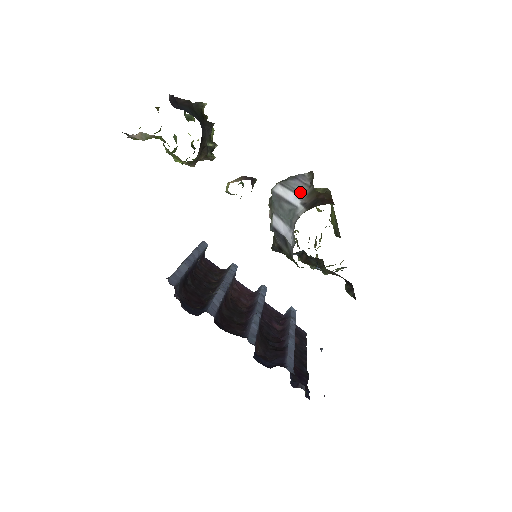
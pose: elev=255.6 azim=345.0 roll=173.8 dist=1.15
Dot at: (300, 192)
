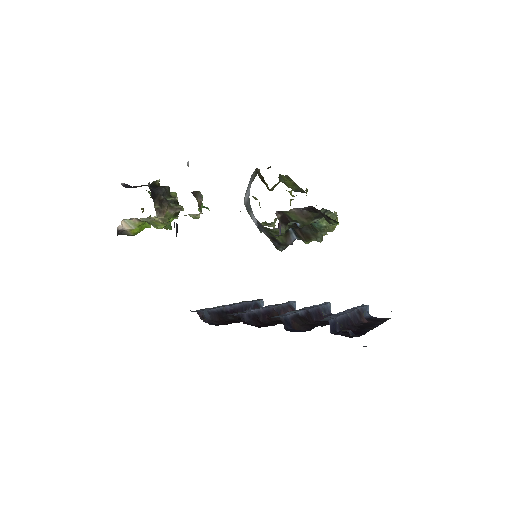
Dot at: (250, 184)
